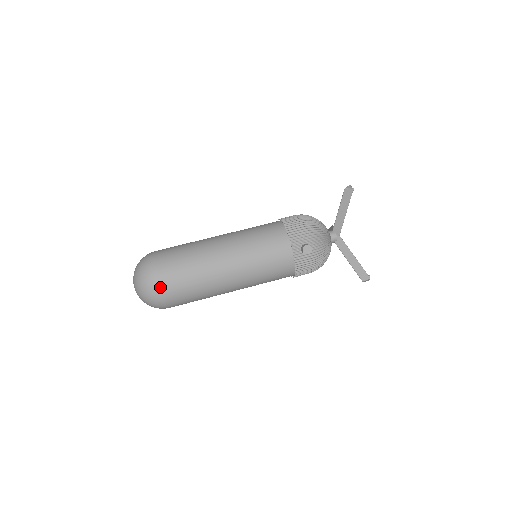
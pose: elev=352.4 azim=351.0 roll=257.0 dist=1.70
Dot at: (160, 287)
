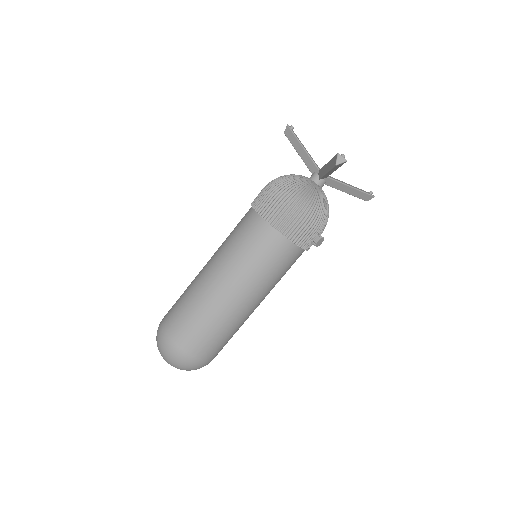
Dot at: (208, 362)
